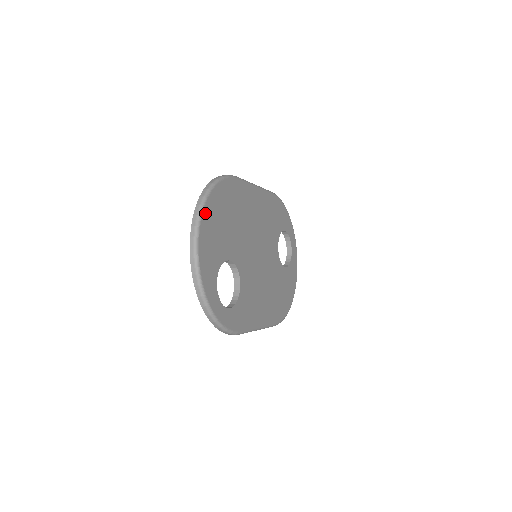
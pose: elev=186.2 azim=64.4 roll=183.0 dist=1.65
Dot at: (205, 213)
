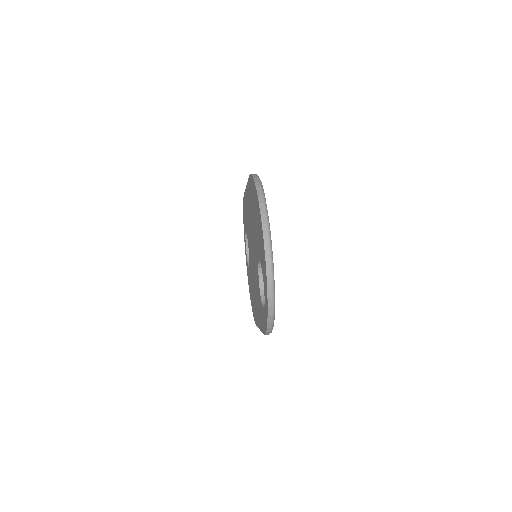
Dot at: occluded
